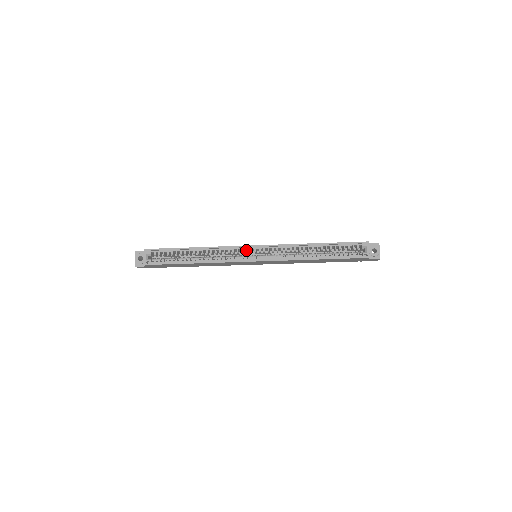
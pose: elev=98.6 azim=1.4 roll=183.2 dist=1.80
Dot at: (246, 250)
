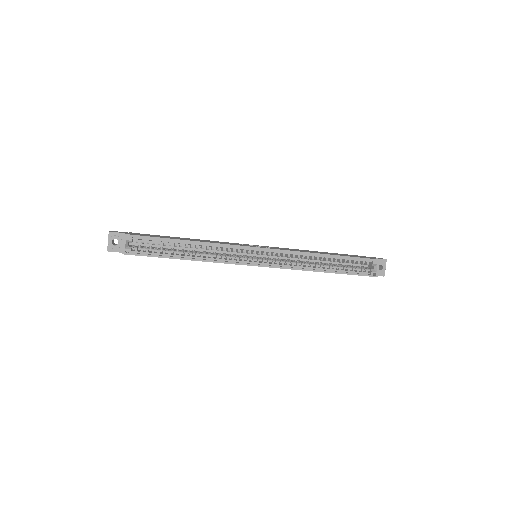
Dot at: (249, 251)
